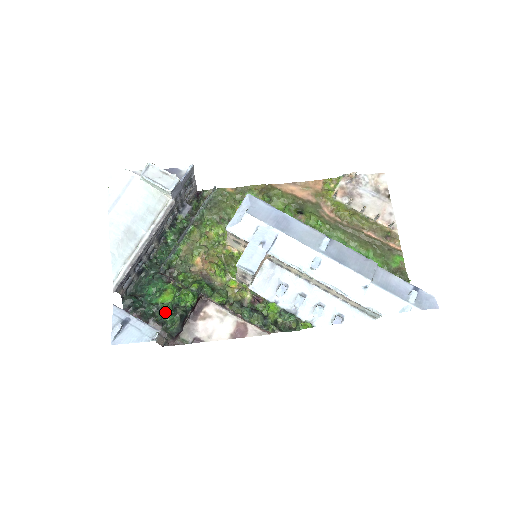
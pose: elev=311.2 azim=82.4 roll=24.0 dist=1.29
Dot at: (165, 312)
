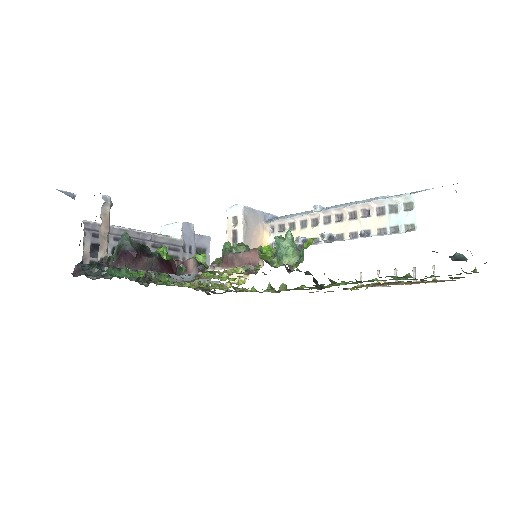
Dot at: occluded
